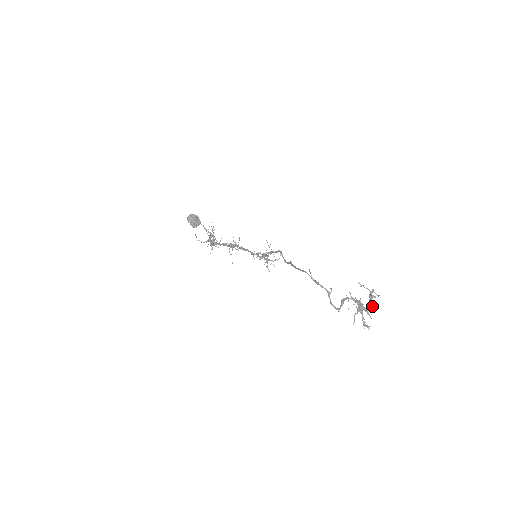
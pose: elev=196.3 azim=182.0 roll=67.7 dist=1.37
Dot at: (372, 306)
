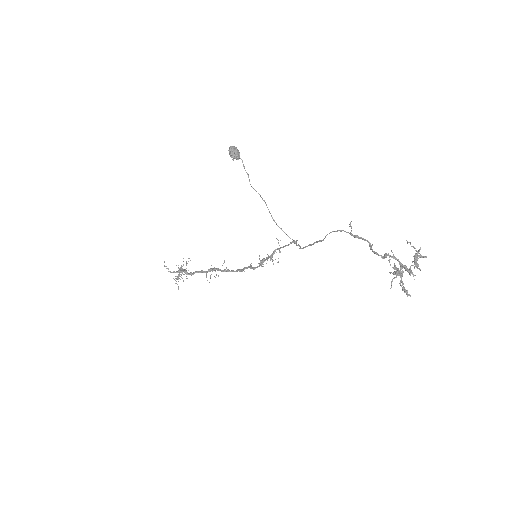
Dot at: (417, 266)
